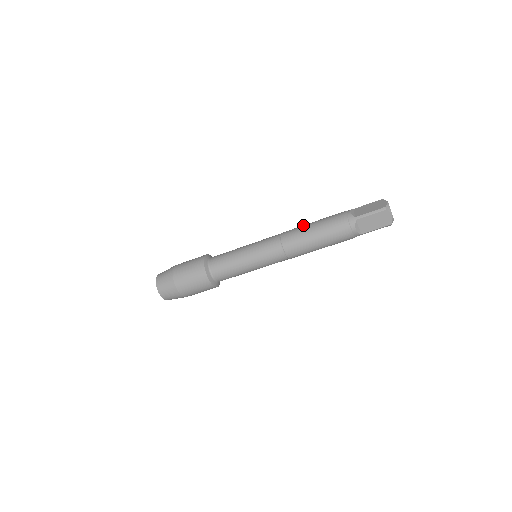
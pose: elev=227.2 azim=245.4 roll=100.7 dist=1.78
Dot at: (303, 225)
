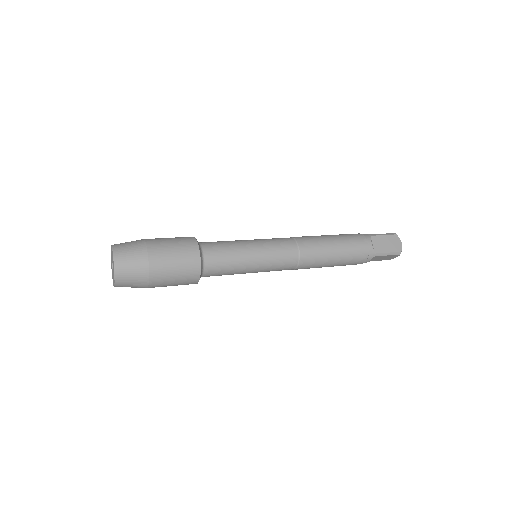
Dot at: (323, 241)
